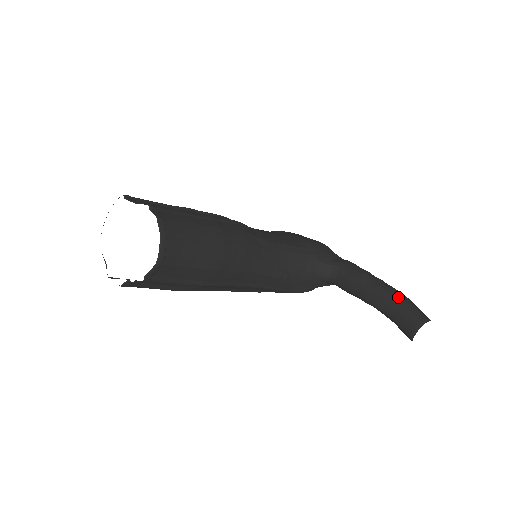
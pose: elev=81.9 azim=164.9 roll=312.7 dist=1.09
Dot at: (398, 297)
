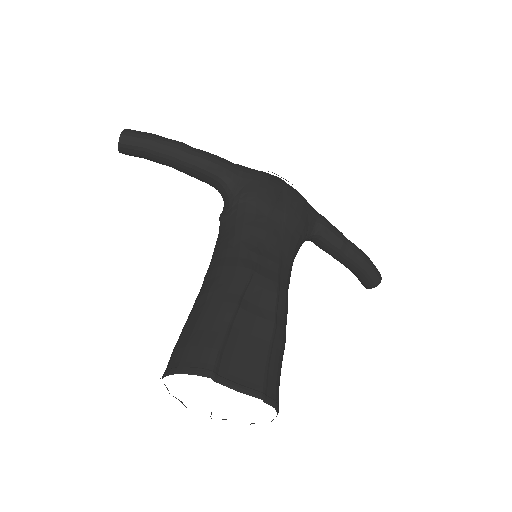
Dot at: (366, 265)
